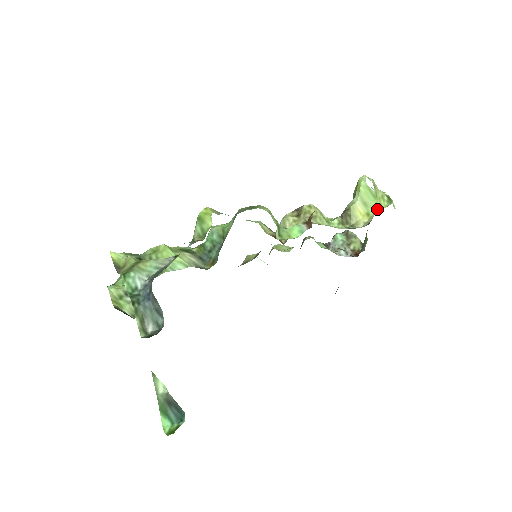
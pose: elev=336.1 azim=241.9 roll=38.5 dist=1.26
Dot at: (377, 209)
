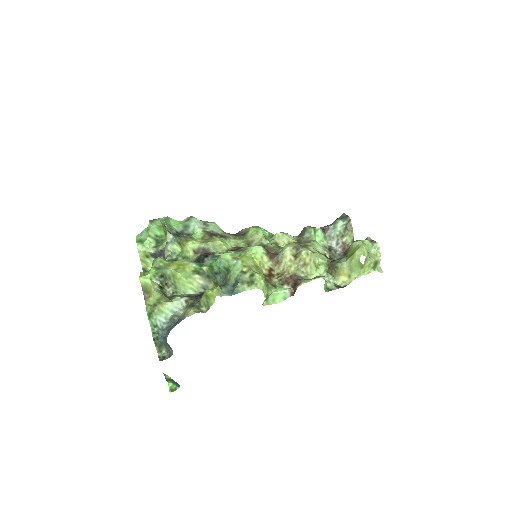
Dot at: (358, 275)
